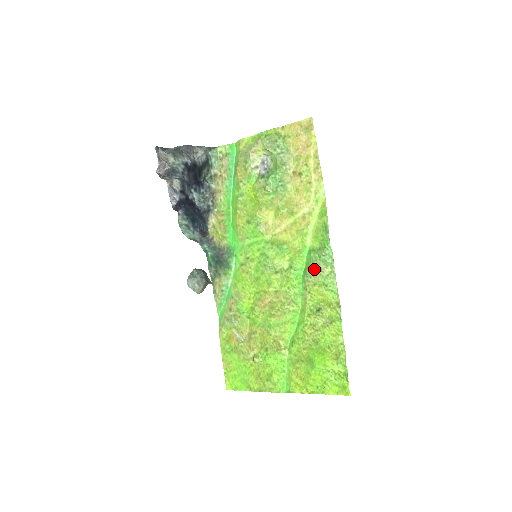
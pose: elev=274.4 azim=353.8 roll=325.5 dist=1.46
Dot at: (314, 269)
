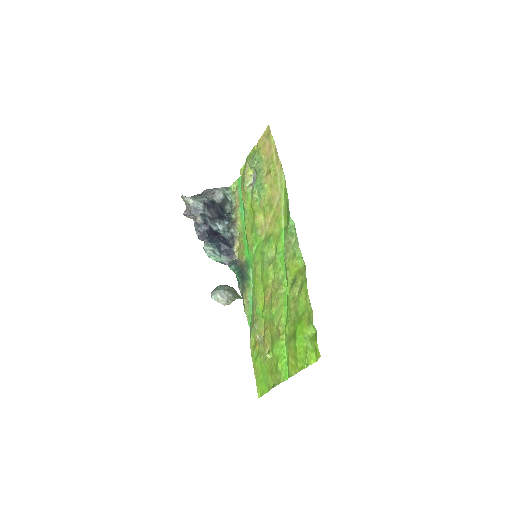
Dot at: (286, 245)
